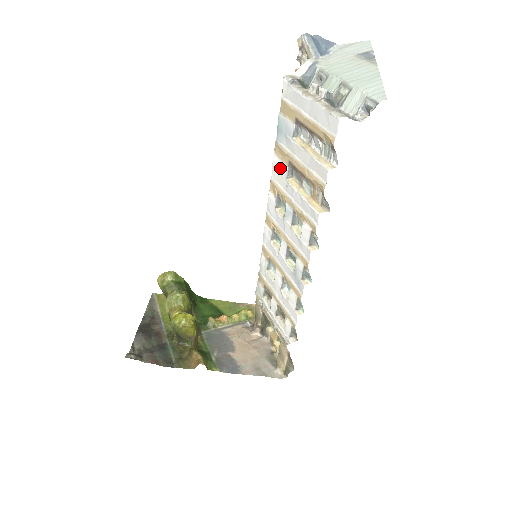
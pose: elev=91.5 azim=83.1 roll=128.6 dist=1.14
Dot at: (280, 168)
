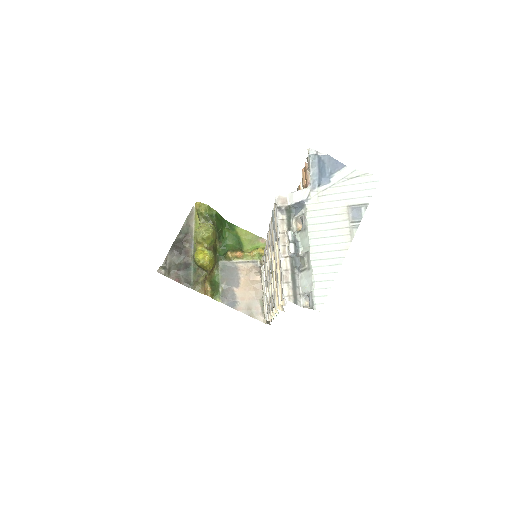
Dot at: (271, 237)
